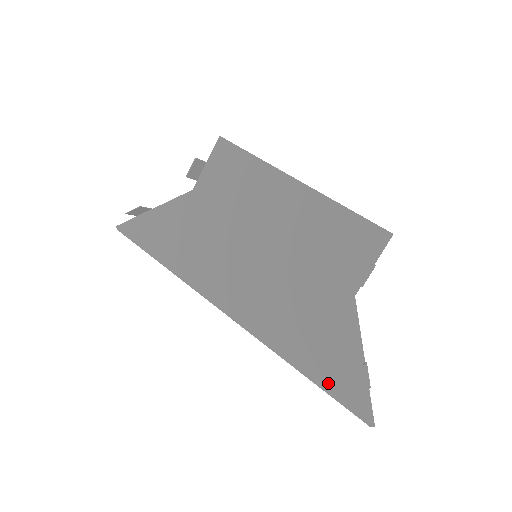
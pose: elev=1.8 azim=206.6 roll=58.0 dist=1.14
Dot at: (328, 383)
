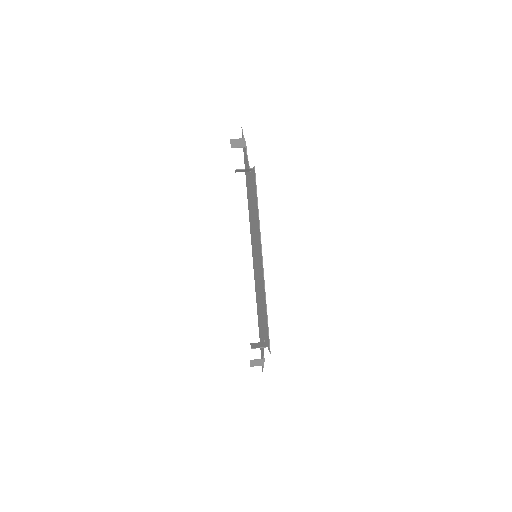
Dot at: occluded
